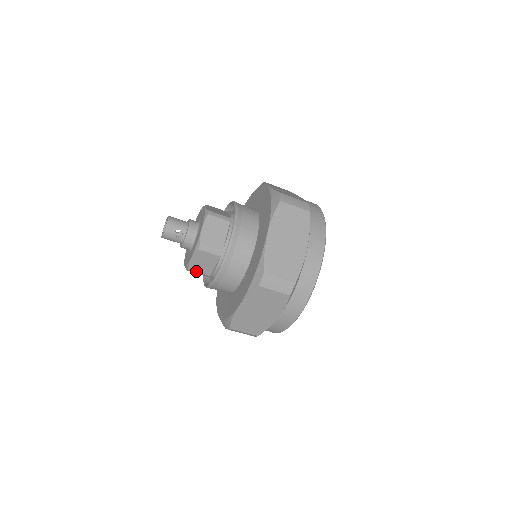
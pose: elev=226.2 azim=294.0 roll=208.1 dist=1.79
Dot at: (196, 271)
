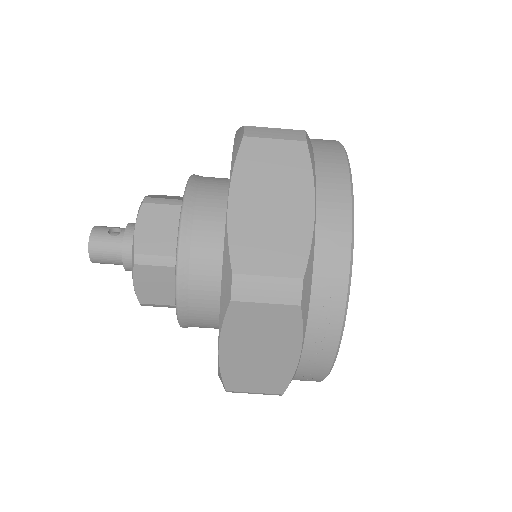
Dot at: (150, 254)
